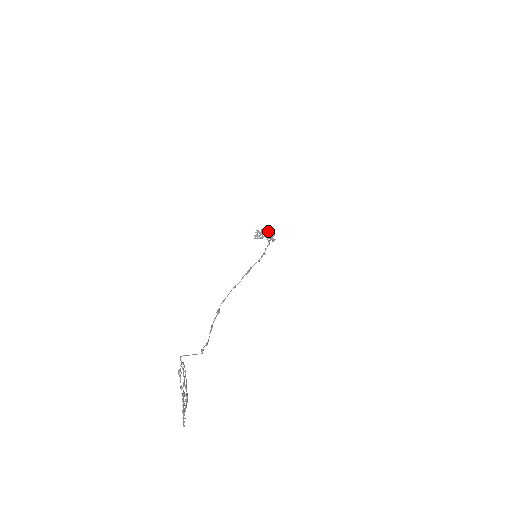
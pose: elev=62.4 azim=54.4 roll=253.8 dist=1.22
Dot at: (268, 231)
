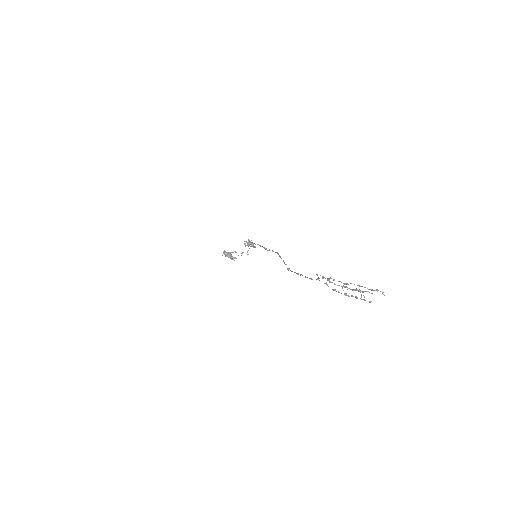
Dot at: (257, 244)
